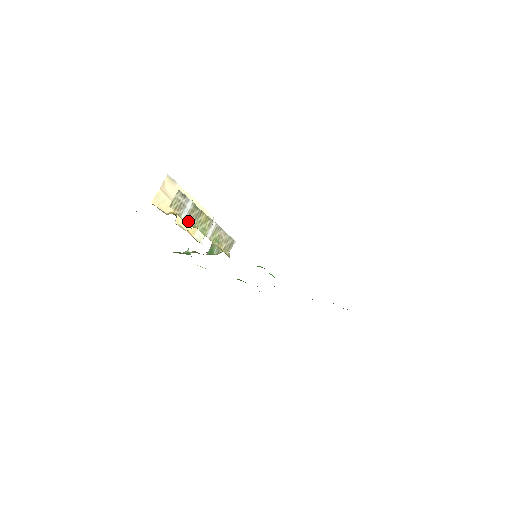
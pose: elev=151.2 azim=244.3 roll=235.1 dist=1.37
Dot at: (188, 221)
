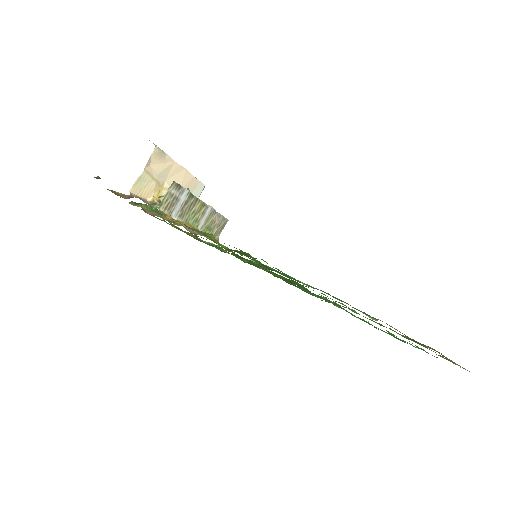
Dot at: (179, 218)
